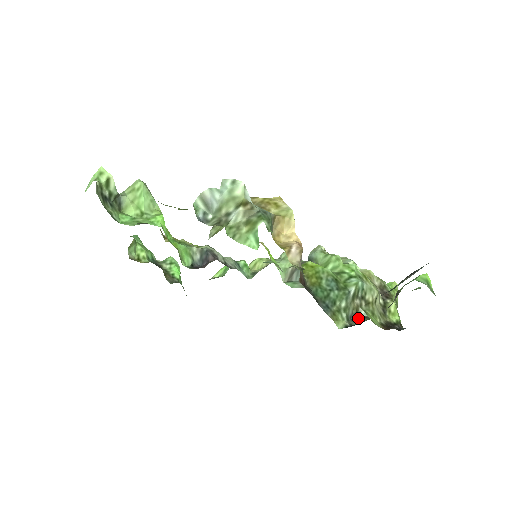
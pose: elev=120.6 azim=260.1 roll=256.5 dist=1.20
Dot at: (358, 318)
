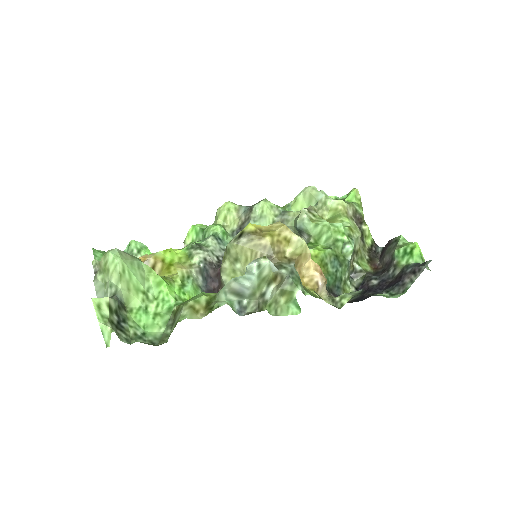
Dot at: (355, 274)
